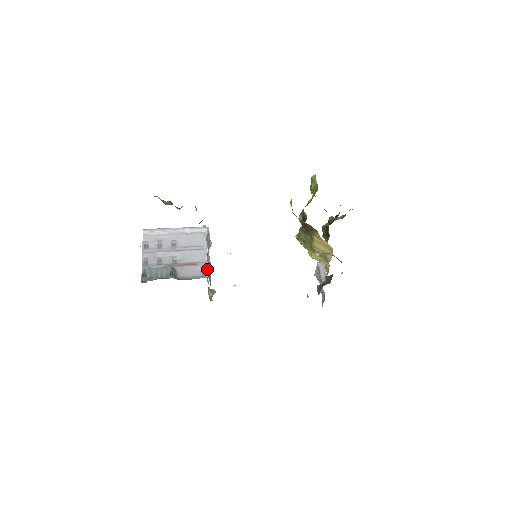
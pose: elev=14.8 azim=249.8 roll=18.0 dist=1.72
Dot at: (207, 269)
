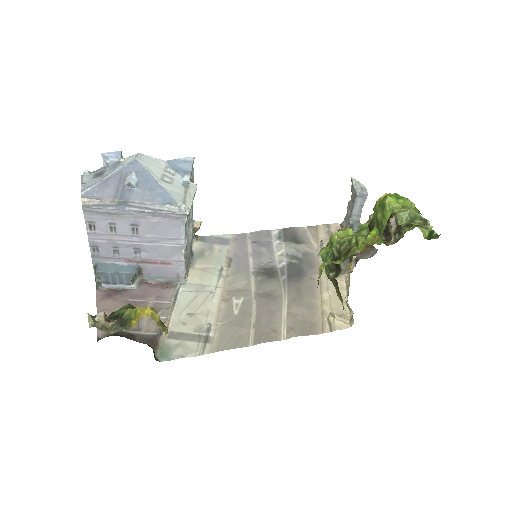
Dot at: (184, 271)
